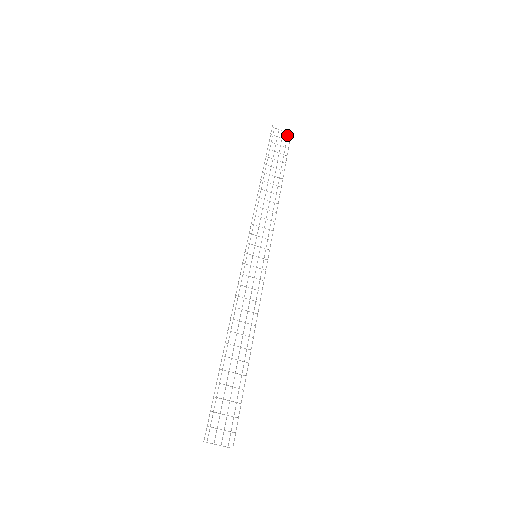
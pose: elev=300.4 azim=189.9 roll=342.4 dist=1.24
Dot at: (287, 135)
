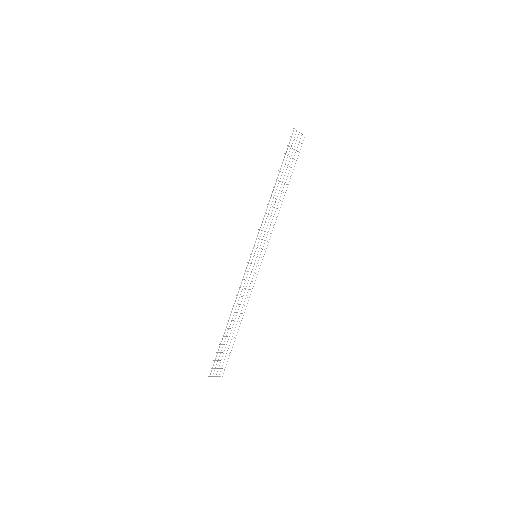
Dot at: occluded
